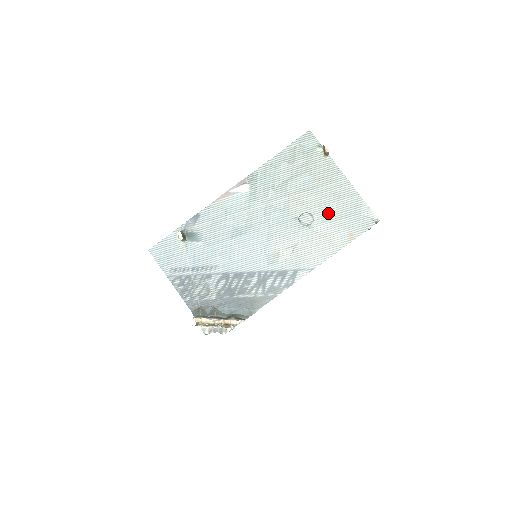
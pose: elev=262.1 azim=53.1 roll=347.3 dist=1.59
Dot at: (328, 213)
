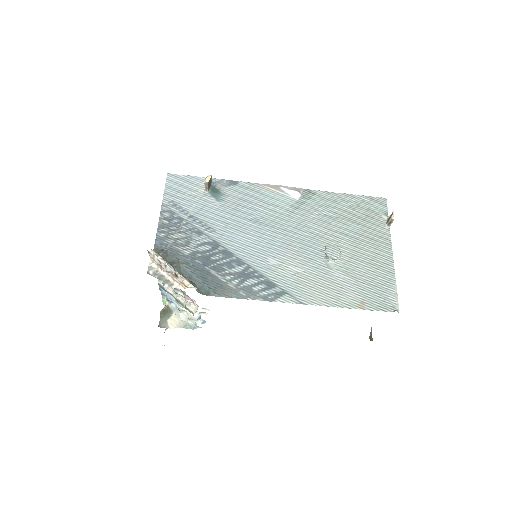
Dot at: (354, 269)
